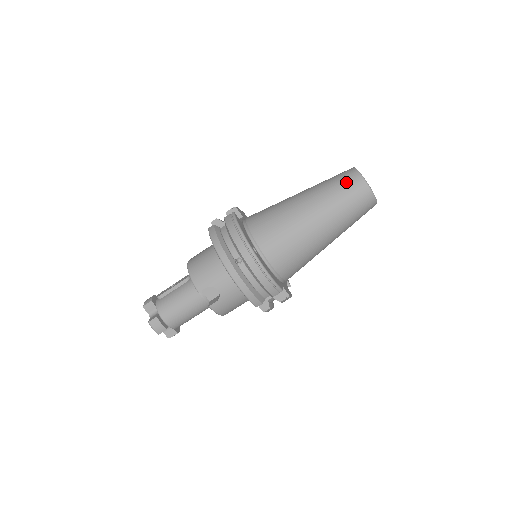
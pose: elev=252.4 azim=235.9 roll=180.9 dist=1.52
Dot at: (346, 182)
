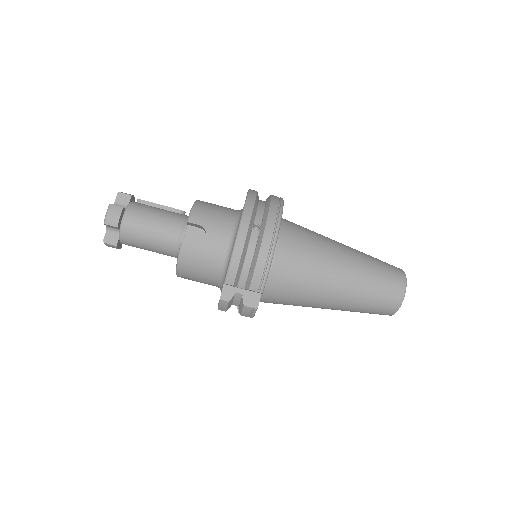
Dot at: (390, 268)
